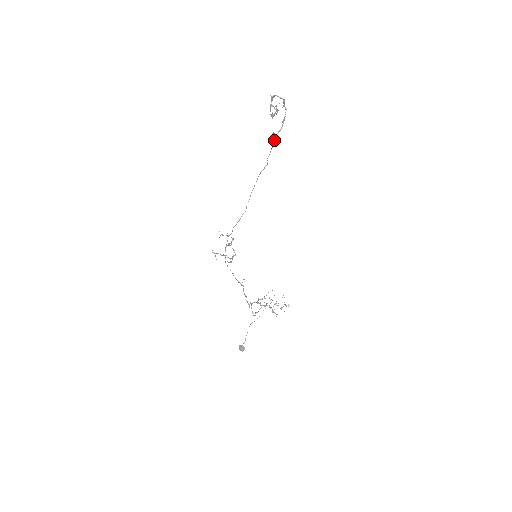
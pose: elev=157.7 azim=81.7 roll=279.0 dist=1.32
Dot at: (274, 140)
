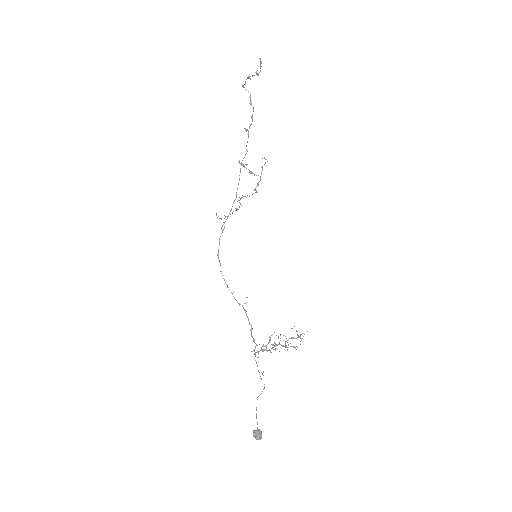
Dot at: (248, 131)
